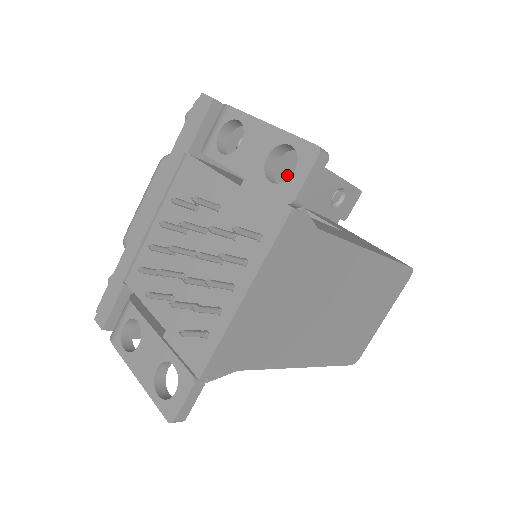
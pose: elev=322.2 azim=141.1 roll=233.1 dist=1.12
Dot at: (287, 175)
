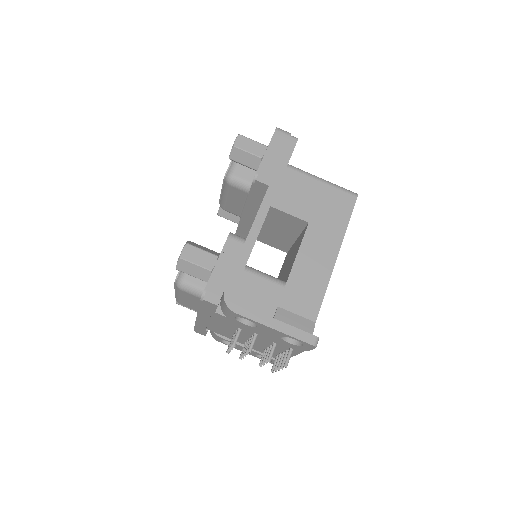
Dot at: occluded
